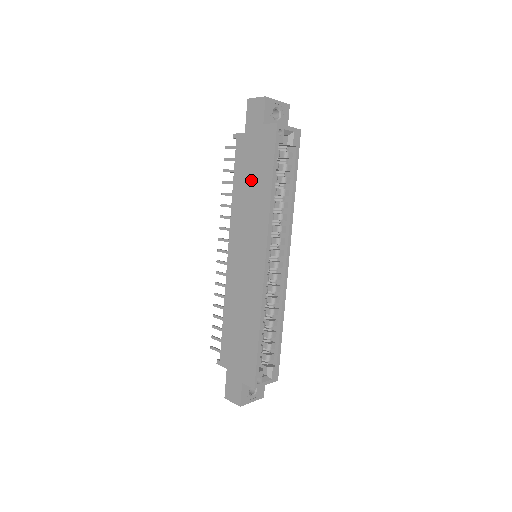
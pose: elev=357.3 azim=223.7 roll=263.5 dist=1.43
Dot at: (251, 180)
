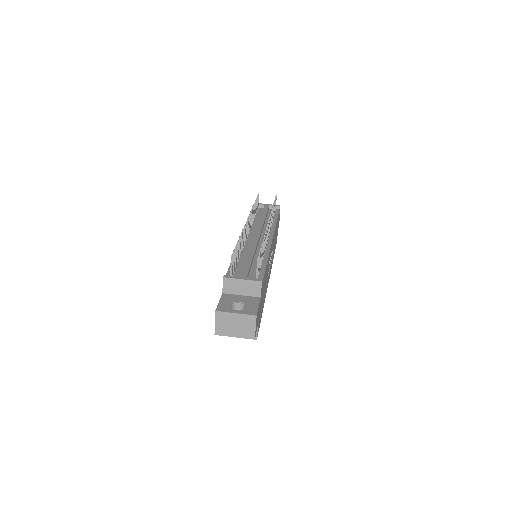
Dot at: occluded
